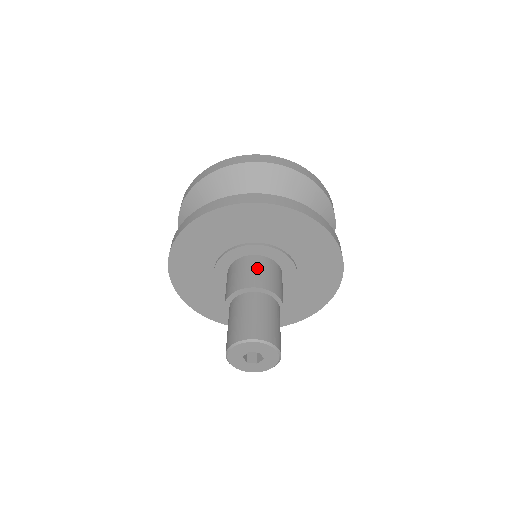
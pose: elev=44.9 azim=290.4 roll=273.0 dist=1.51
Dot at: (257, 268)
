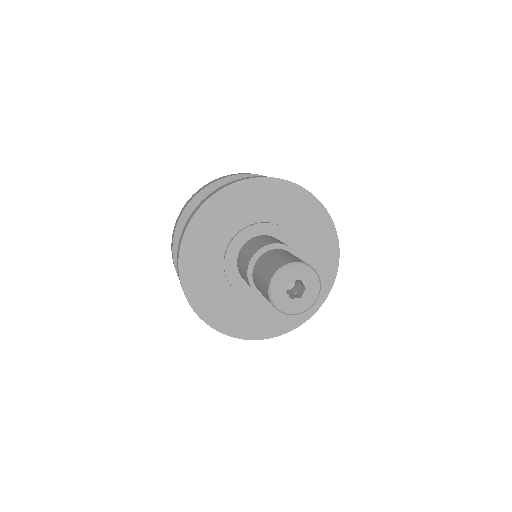
Dot at: (264, 239)
